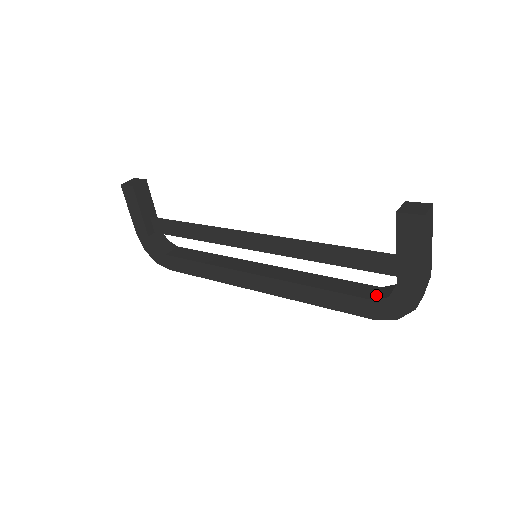
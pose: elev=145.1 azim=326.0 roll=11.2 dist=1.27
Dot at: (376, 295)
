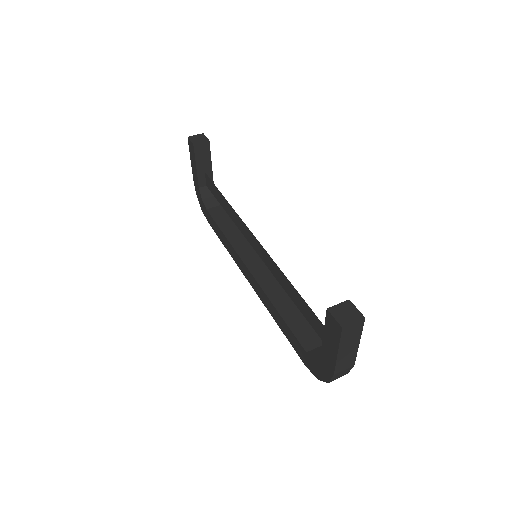
Dot at: (313, 350)
